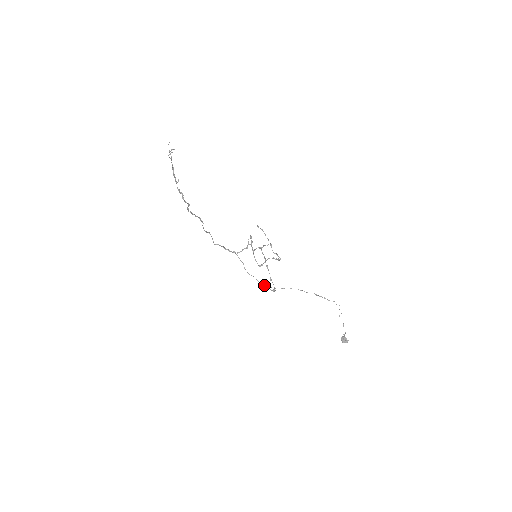
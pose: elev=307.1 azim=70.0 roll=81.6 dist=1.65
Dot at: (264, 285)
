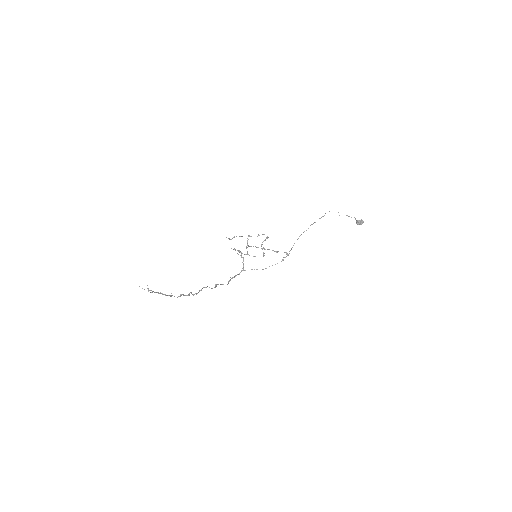
Dot at: (281, 261)
